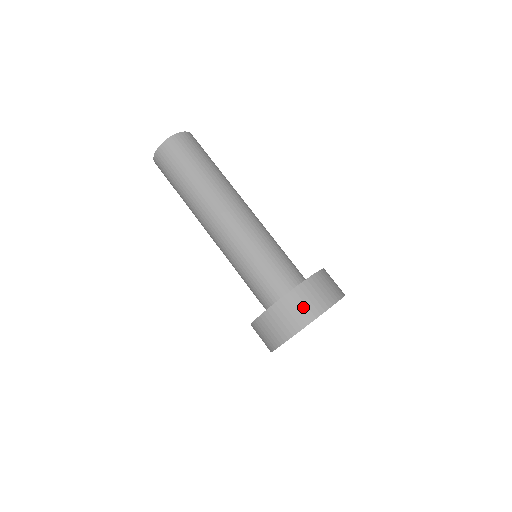
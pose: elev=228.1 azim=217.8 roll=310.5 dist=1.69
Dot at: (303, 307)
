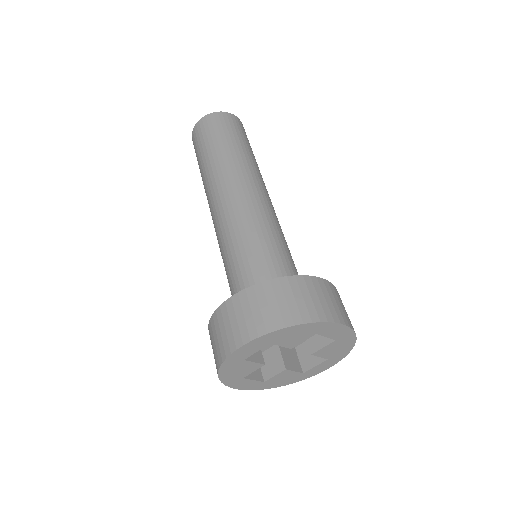
Dot at: (281, 304)
